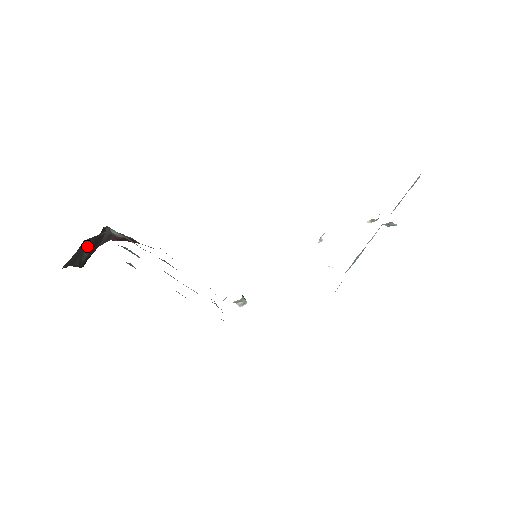
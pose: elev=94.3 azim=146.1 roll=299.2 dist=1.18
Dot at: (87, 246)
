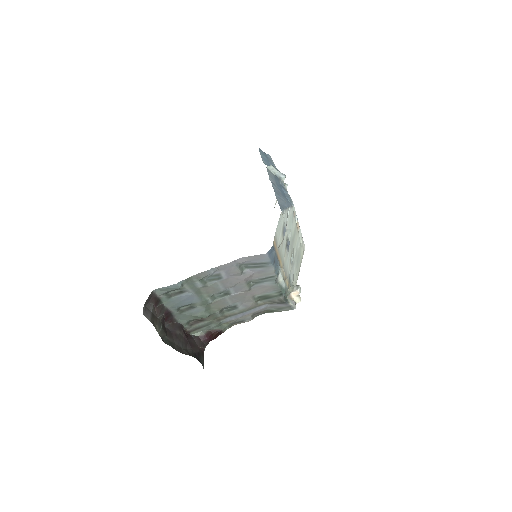
Dot at: (180, 339)
